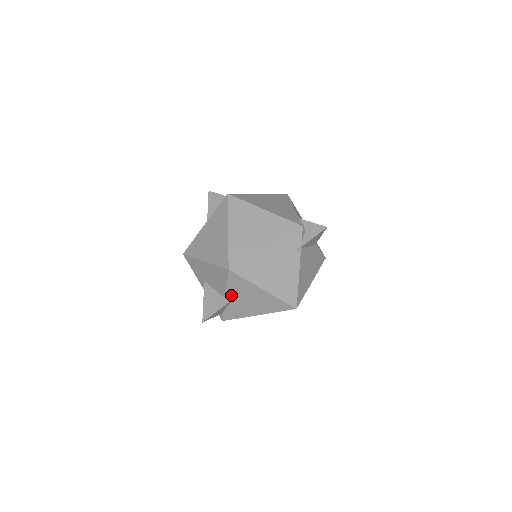
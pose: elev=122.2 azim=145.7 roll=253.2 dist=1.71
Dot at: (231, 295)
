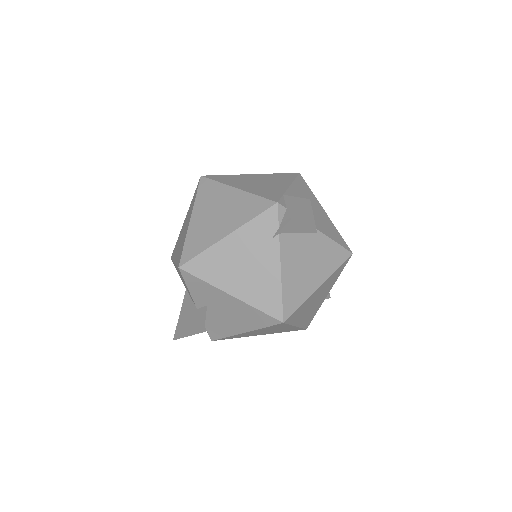
Dot at: (201, 304)
